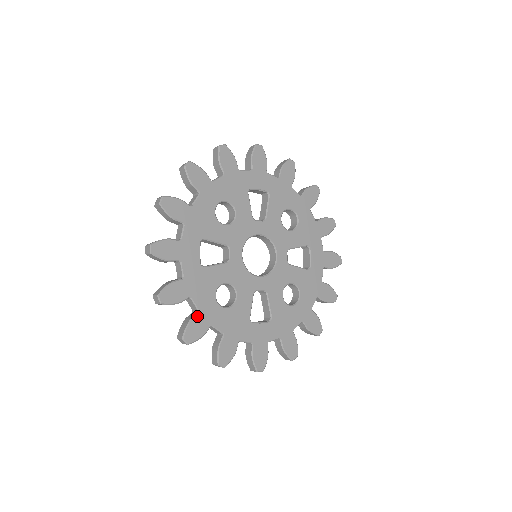
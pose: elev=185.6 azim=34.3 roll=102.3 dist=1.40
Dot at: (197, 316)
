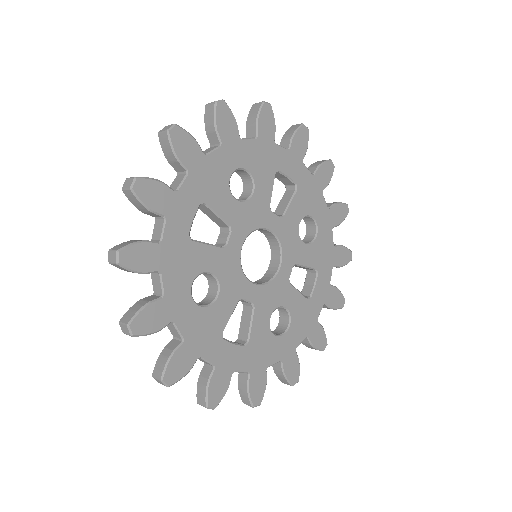
Dot at: (159, 301)
